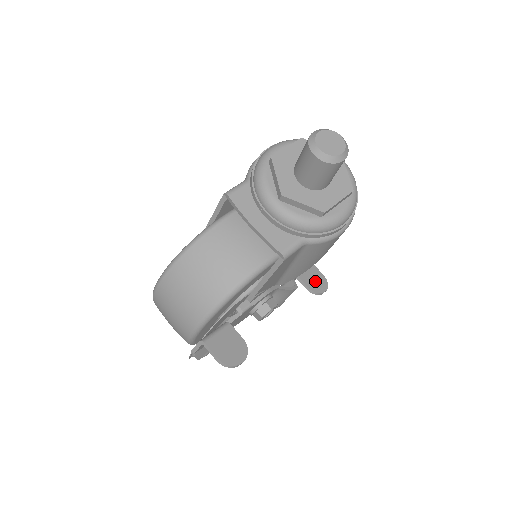
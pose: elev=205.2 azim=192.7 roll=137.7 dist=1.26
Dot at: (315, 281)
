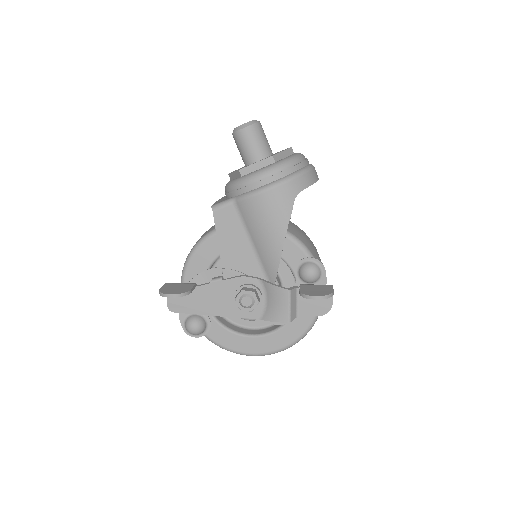
Dot at: (315, 290)
